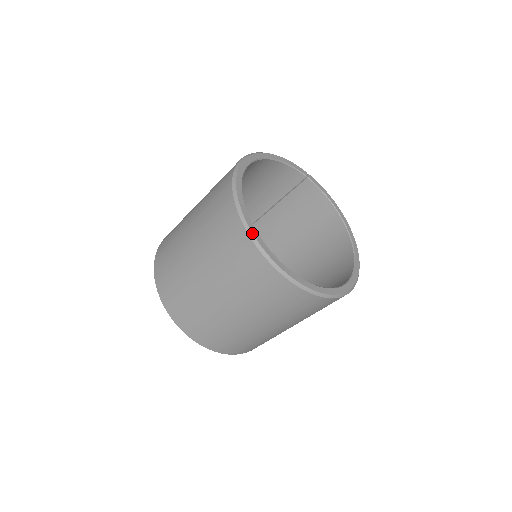
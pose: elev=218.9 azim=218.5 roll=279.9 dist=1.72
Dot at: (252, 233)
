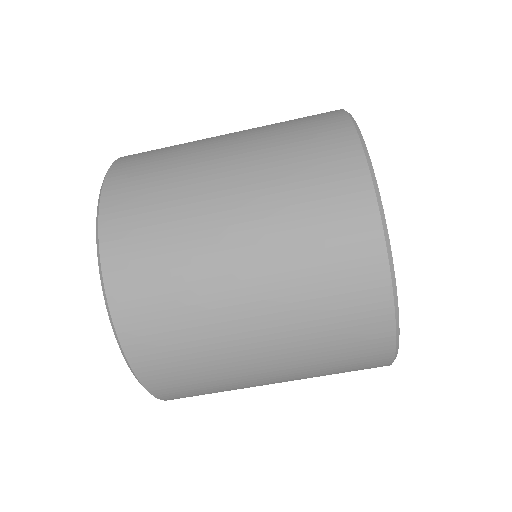
Dot at: occluded
